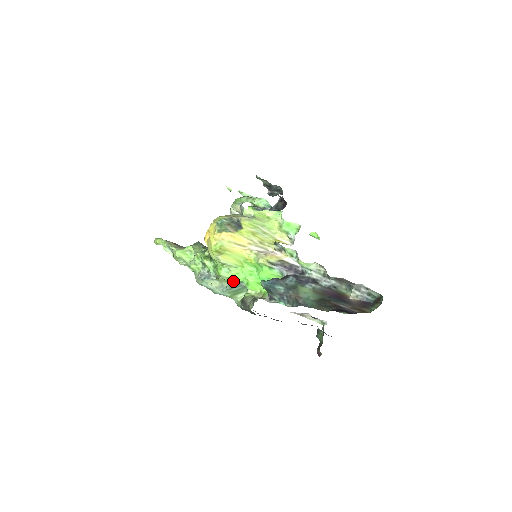
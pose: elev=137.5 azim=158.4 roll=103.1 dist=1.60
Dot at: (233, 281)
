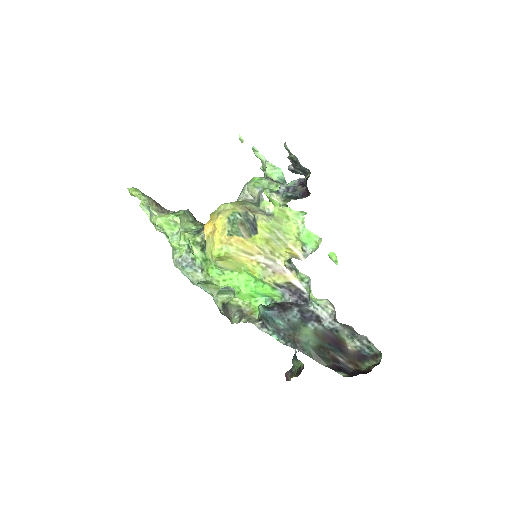
Dot at: (223, 287)
